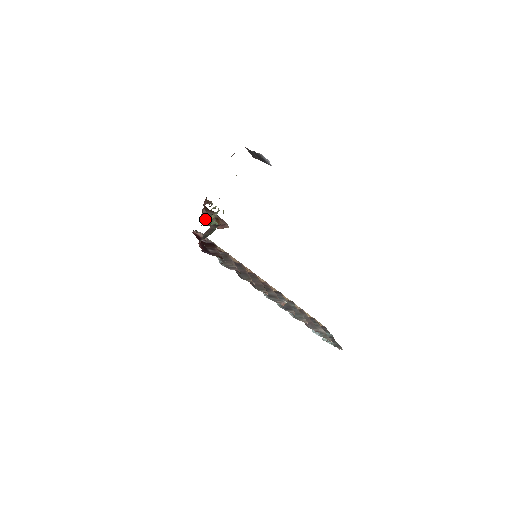
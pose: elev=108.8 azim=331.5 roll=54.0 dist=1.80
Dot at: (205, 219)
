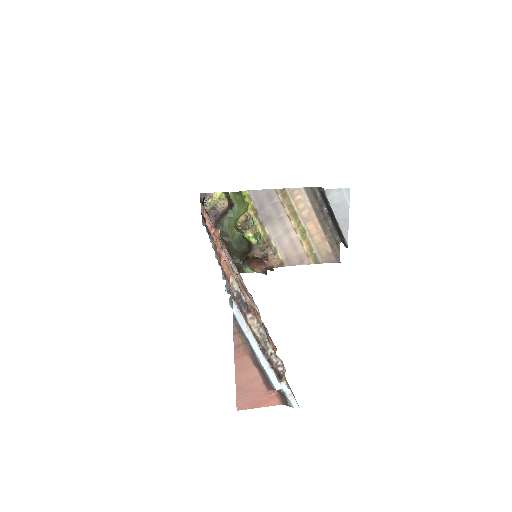
Dot at: (248, 258)
